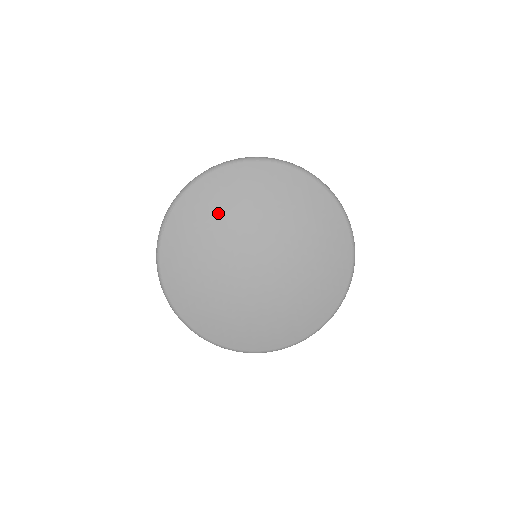
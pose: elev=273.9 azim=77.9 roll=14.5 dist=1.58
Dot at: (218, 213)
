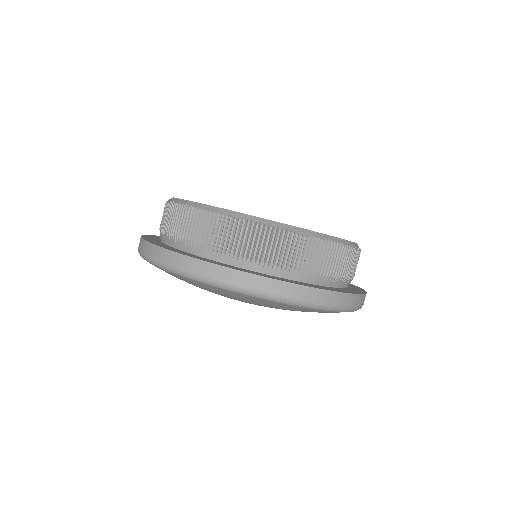
Dot at: (228, 297)
